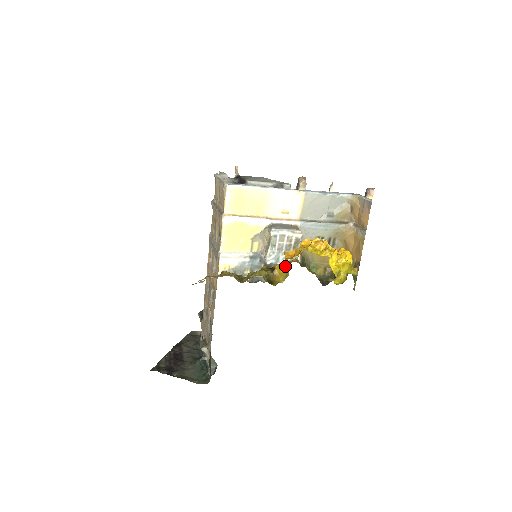
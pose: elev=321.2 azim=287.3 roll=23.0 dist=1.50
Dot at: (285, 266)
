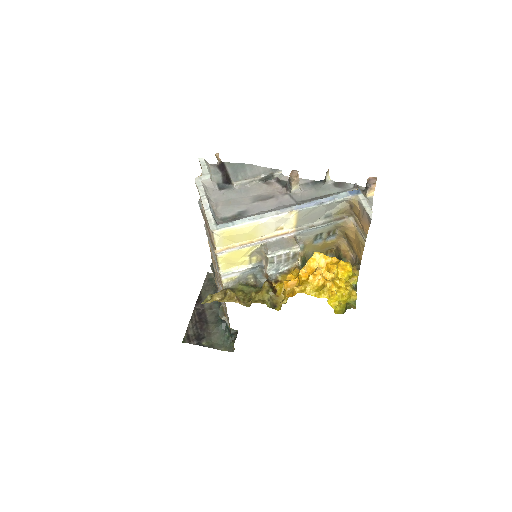
Dot at: occluded
